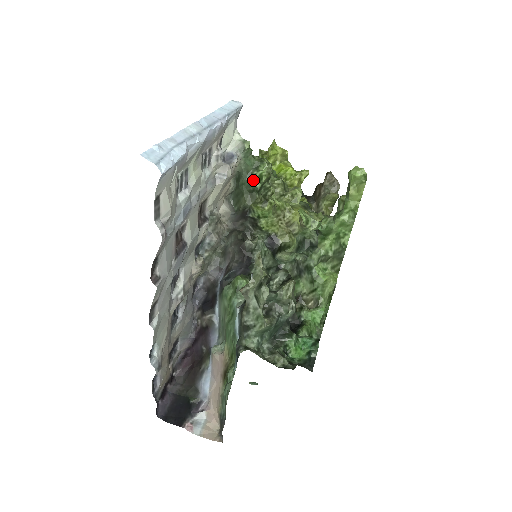
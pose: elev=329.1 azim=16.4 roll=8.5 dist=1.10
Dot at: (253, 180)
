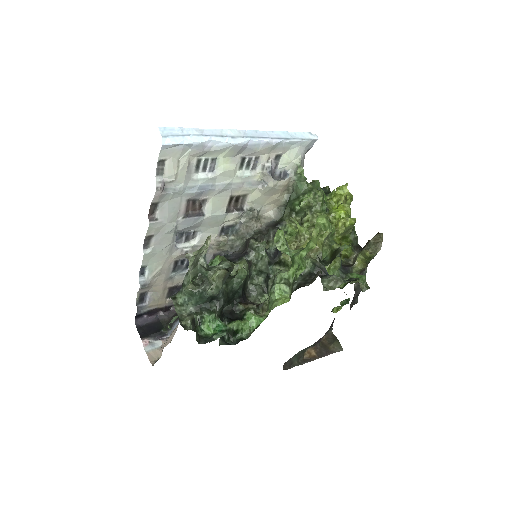
Dot at: (296, 201)
